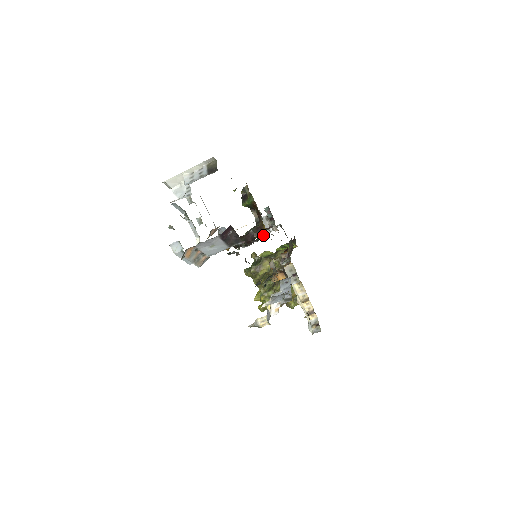
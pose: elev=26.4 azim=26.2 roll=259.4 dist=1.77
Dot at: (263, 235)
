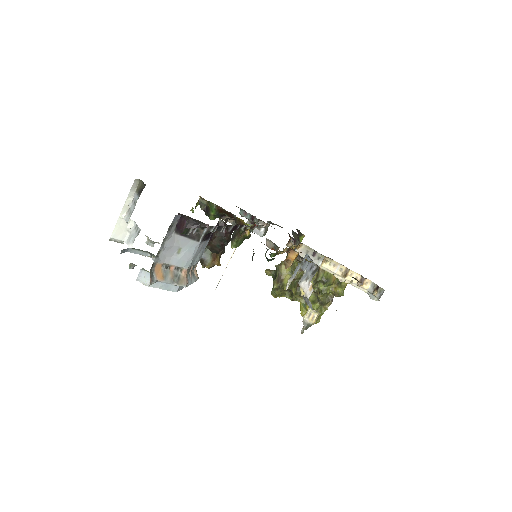
Dot at: (246, 229)
